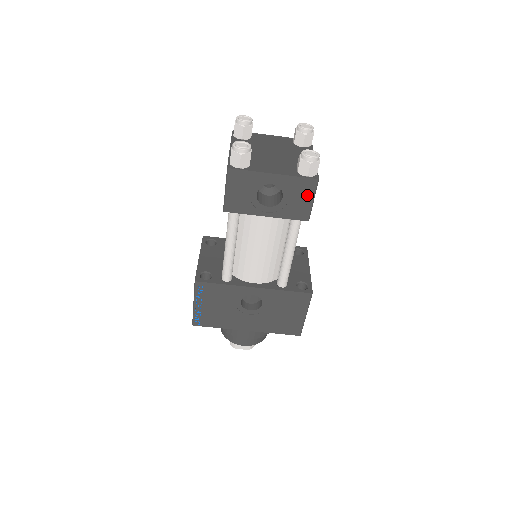
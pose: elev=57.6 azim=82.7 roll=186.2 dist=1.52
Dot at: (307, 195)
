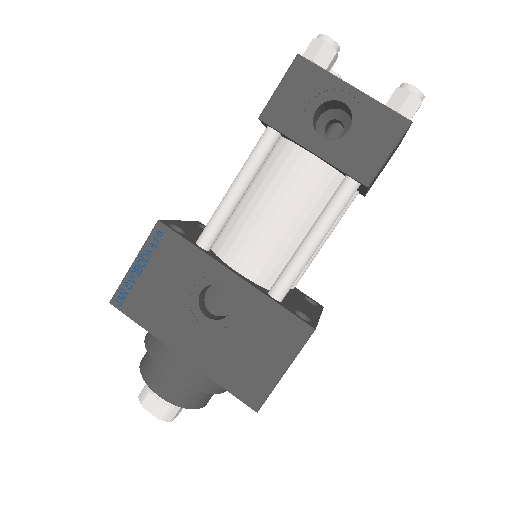
Dot at: (384, 141)
